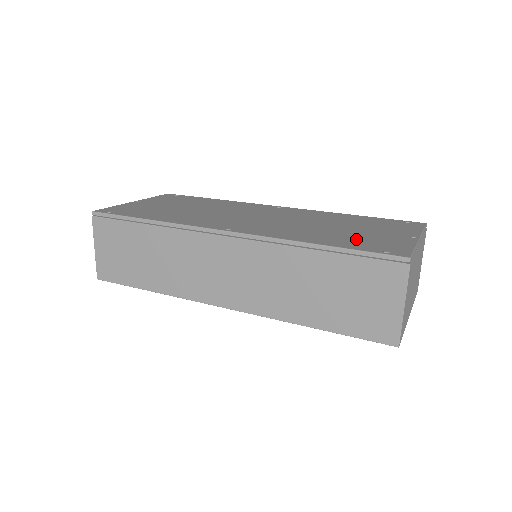
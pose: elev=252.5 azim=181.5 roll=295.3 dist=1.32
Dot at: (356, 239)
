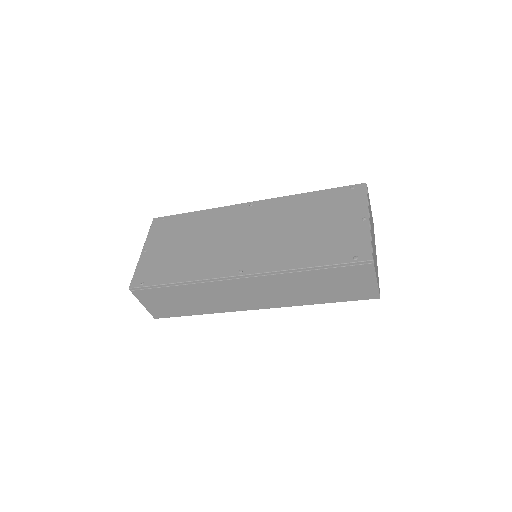
Dot at: (329, 245)
